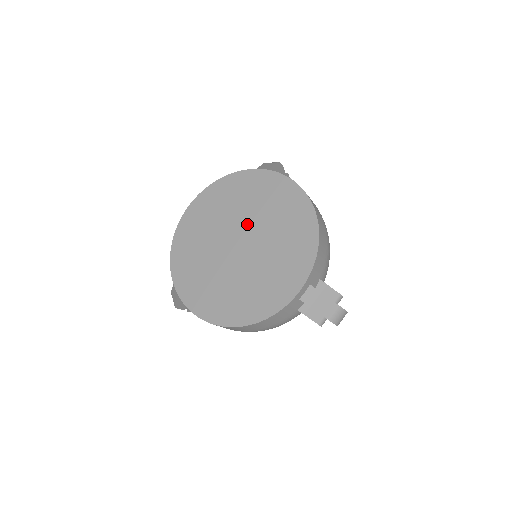
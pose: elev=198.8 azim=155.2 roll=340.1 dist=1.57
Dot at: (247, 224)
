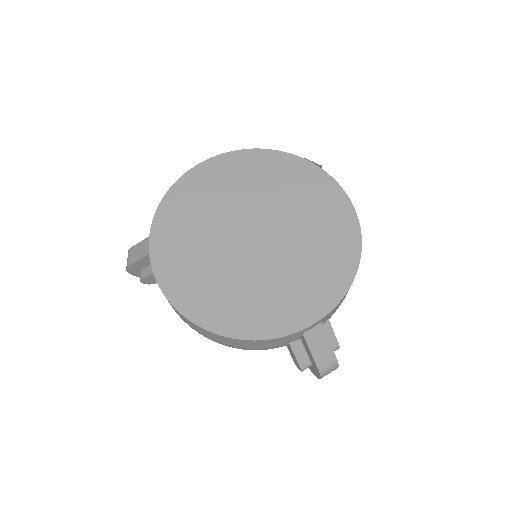
Dot at: (274, 217)
